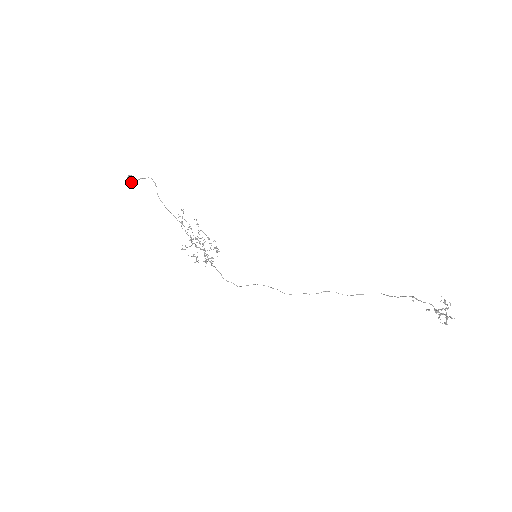
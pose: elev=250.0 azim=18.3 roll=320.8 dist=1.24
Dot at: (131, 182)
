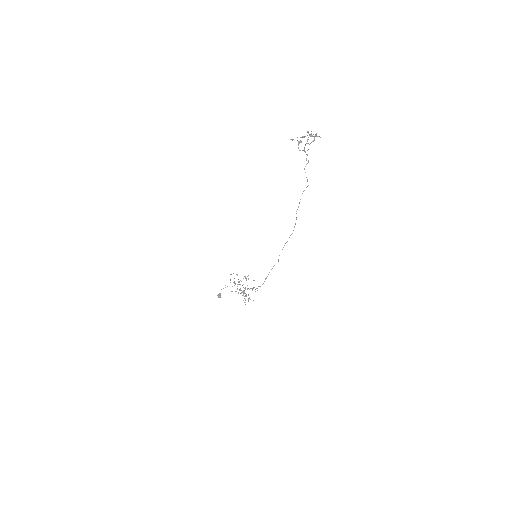
Dot at: (218, 296)
